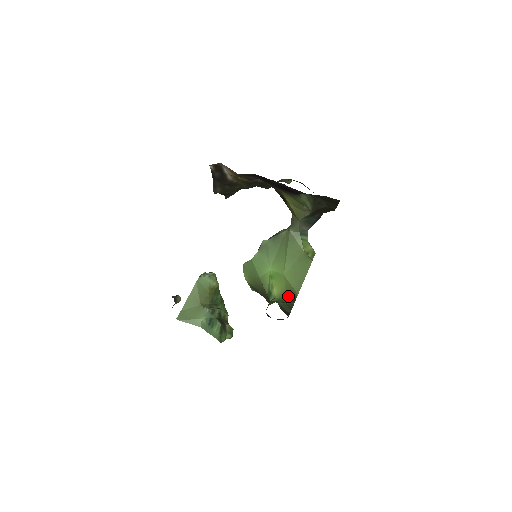
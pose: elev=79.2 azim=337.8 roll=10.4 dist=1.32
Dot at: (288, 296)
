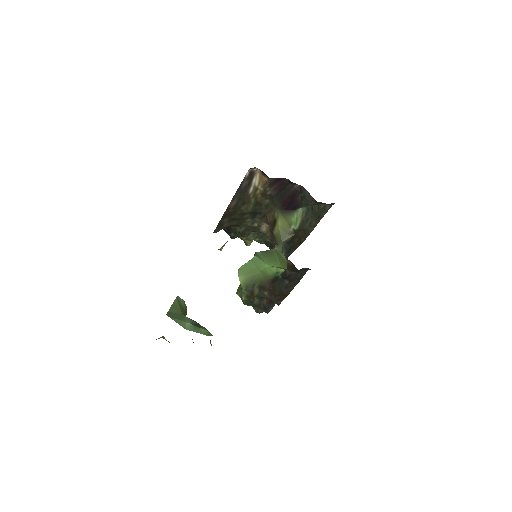
Dot at: occluded
